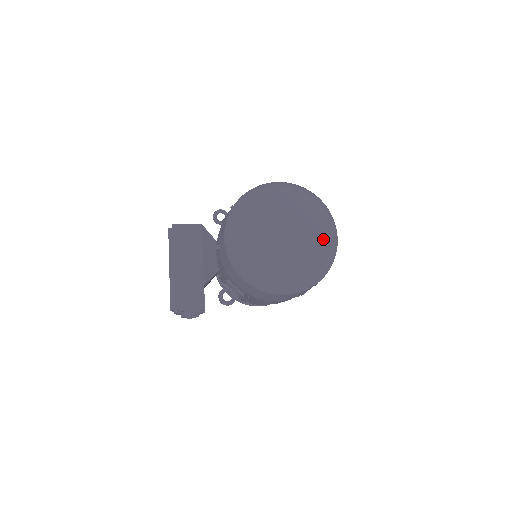
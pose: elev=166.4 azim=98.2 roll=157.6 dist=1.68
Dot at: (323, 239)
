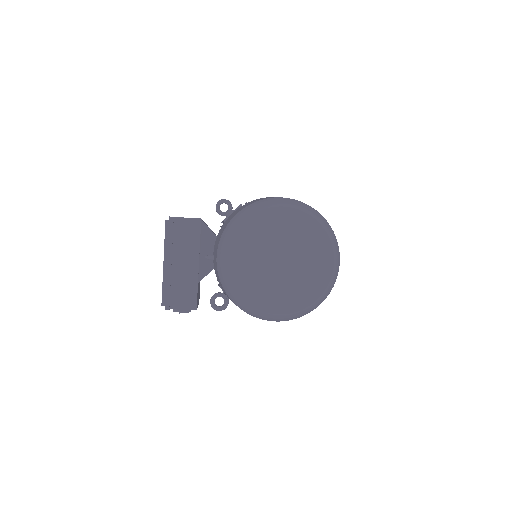
Dot at: (322, 269)
